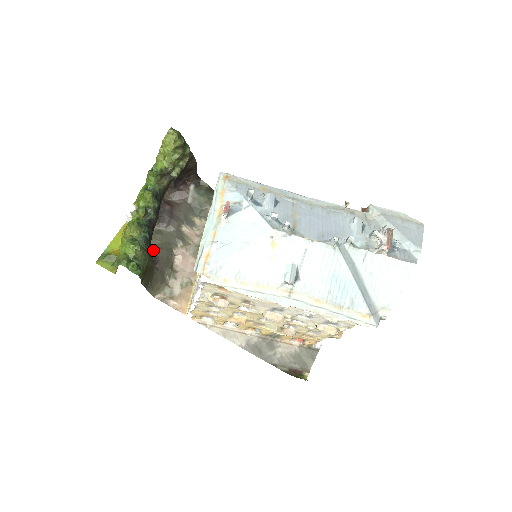
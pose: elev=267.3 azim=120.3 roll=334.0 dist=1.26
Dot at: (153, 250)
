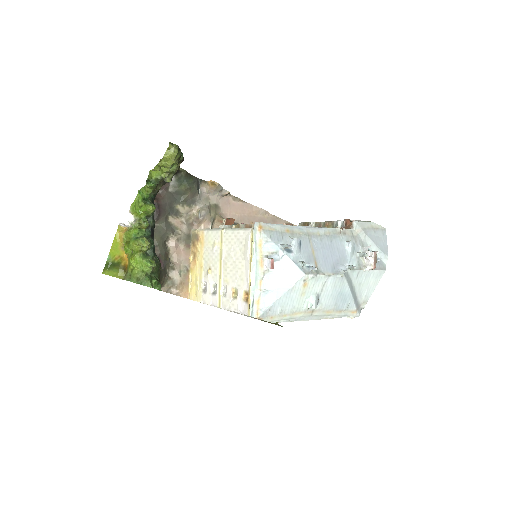
Dot at: occluded
